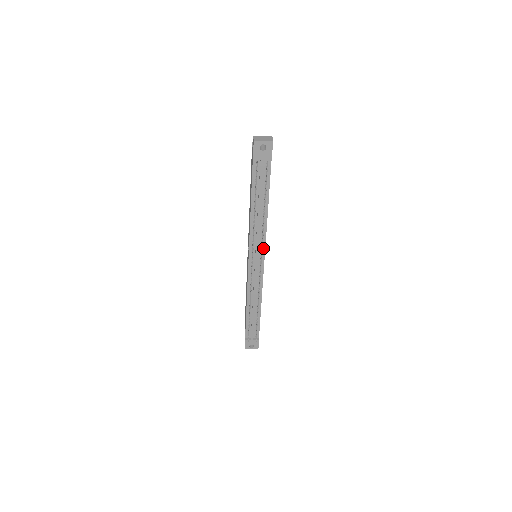
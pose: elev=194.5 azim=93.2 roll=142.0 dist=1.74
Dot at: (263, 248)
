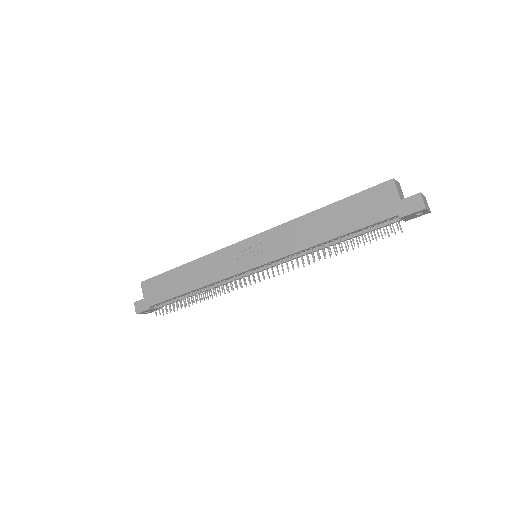
Dot at: occluded
